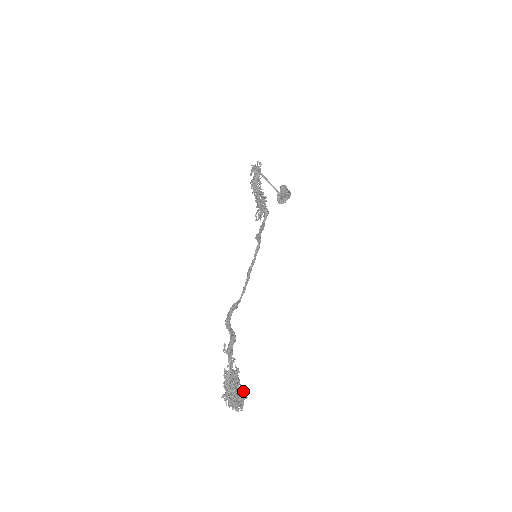
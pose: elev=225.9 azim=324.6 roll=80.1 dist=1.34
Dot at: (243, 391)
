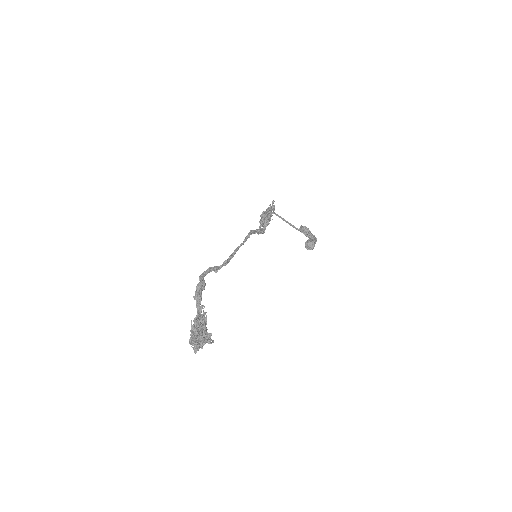
Dot at: occluded
